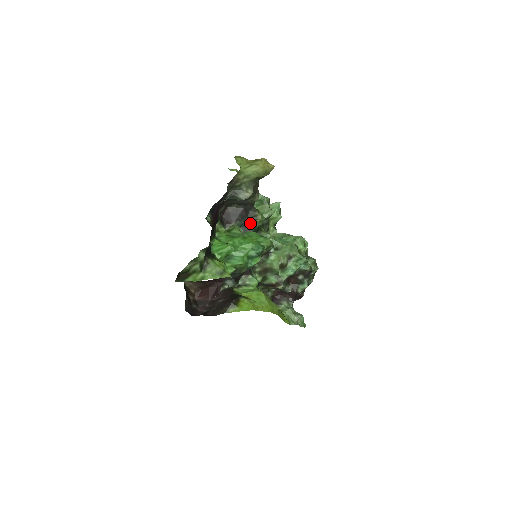
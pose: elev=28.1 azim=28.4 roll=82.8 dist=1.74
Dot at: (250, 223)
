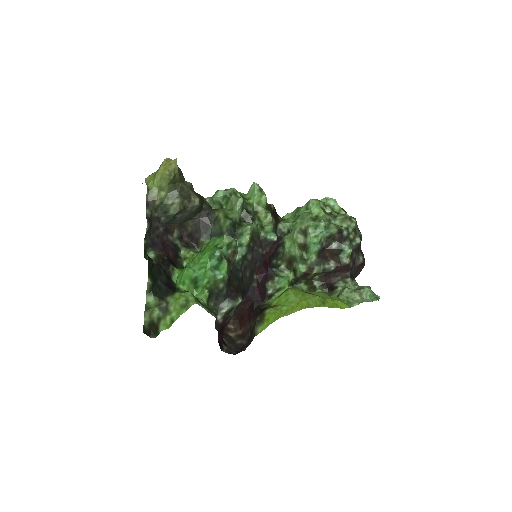
Dot at: (217, 228)
